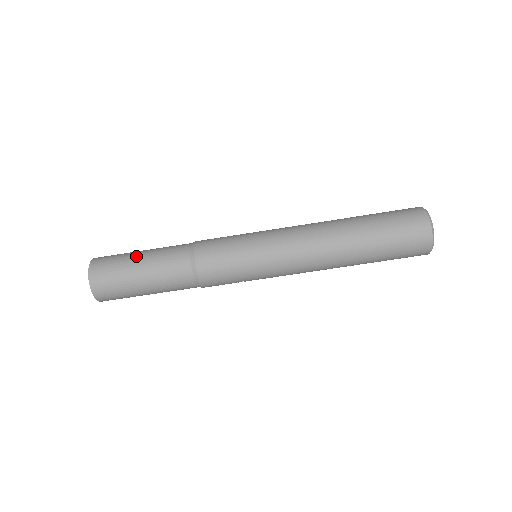
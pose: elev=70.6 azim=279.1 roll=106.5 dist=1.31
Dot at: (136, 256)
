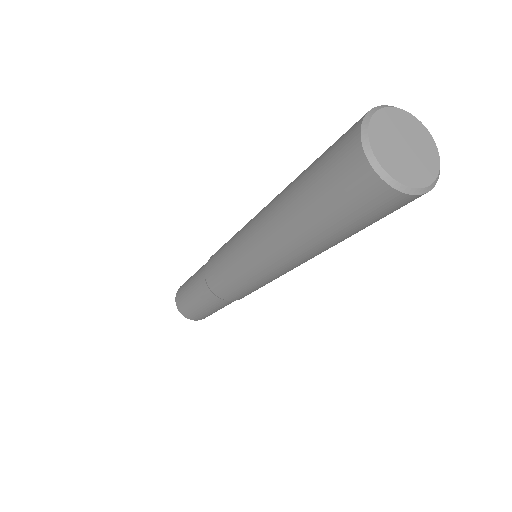
Dot at: (201, 311)
